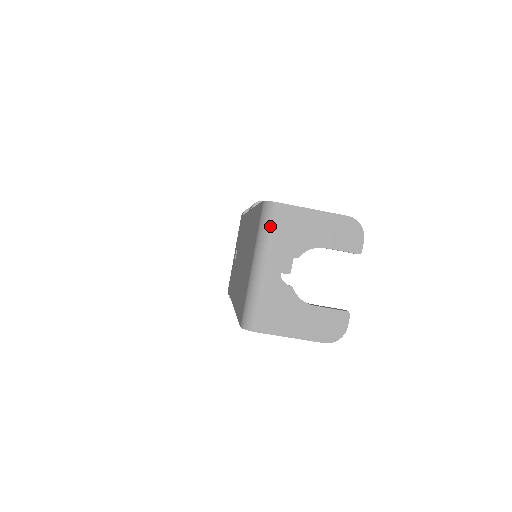
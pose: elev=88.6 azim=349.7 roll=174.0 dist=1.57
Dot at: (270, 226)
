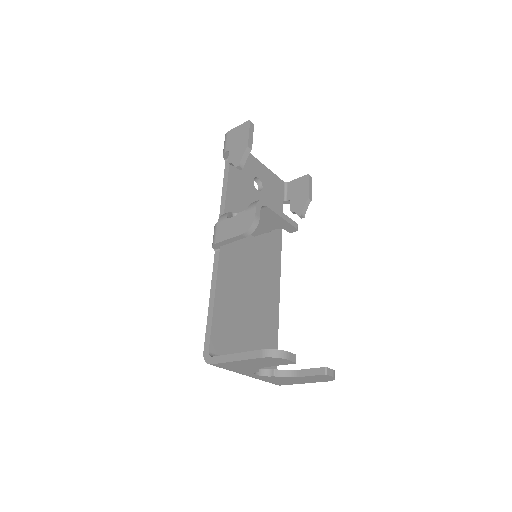
Dot at: occluded
